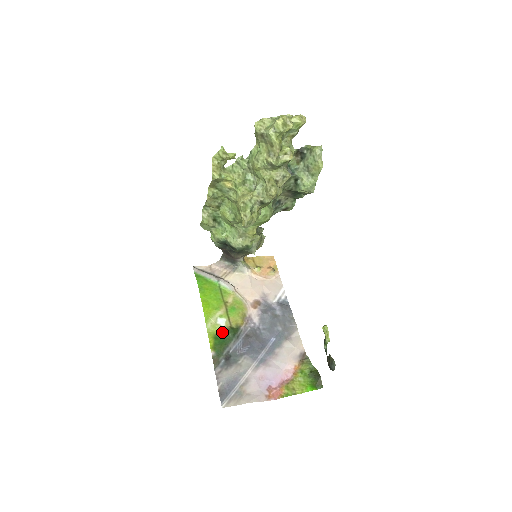
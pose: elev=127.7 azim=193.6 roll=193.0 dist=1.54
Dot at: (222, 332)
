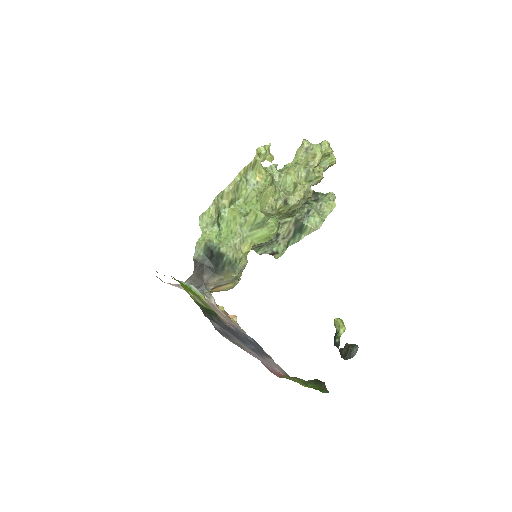
Dot at: (203, 306)
